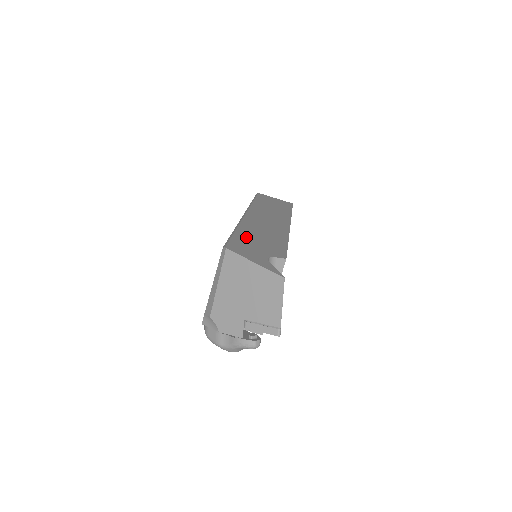
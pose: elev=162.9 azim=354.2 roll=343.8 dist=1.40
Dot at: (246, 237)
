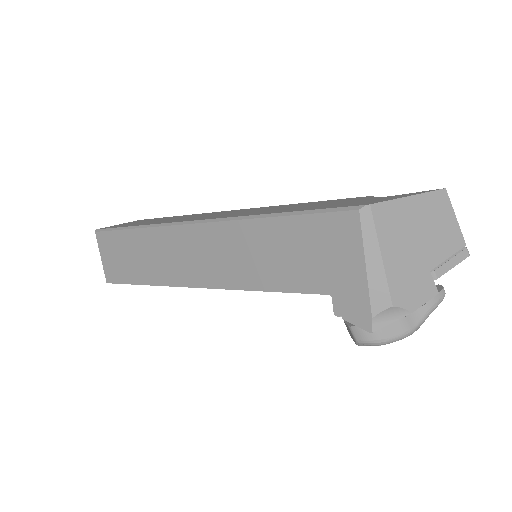
Dot at: (308, 208)
